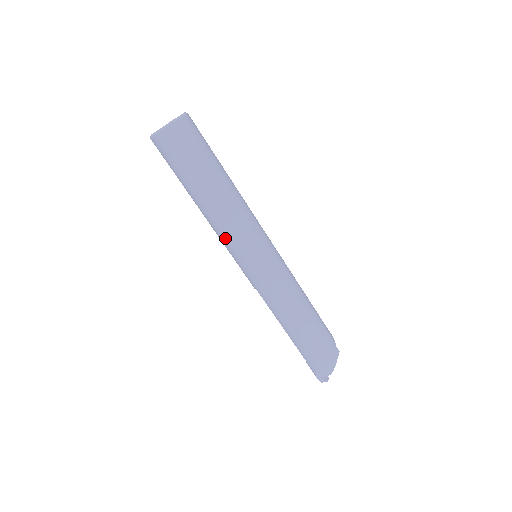
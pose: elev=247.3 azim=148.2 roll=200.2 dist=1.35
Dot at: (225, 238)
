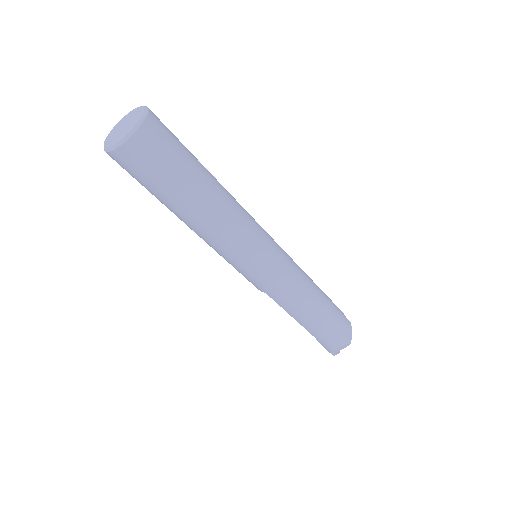
Dot at: (225, 249)
